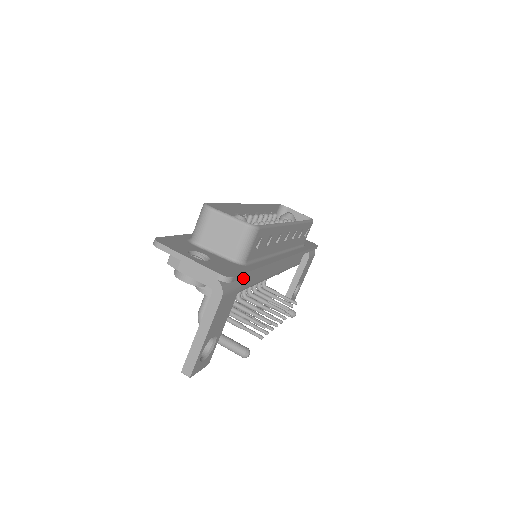
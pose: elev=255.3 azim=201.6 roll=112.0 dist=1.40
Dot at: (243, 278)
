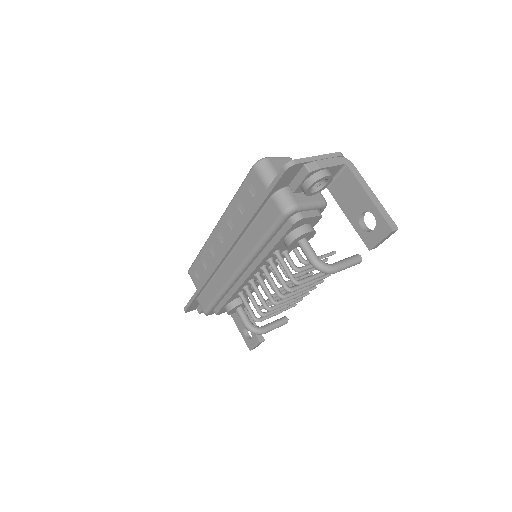
Dot at: occluded
